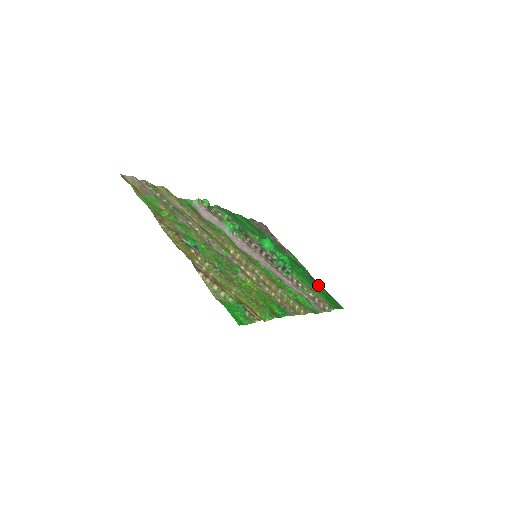
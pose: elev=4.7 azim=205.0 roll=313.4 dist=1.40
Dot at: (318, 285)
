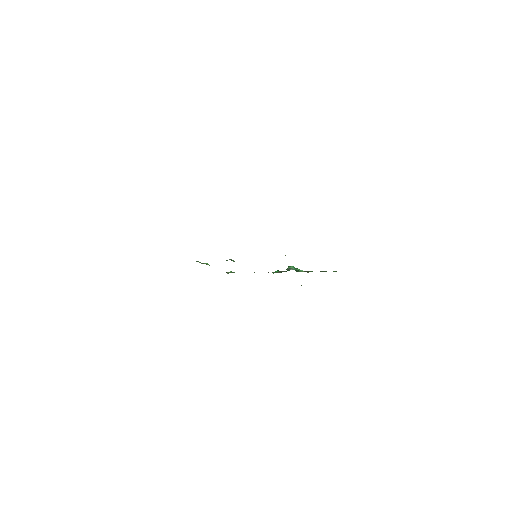
Dot at: occluded
